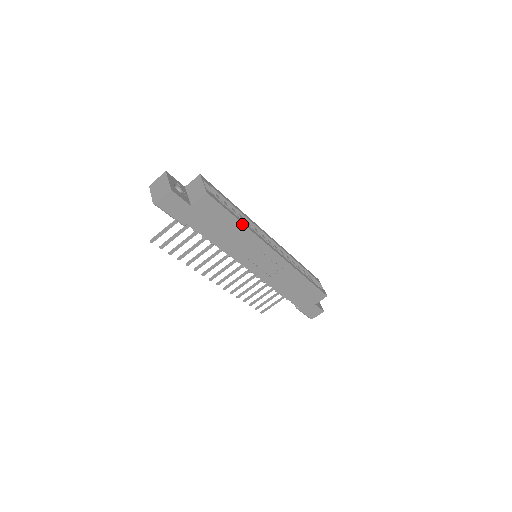
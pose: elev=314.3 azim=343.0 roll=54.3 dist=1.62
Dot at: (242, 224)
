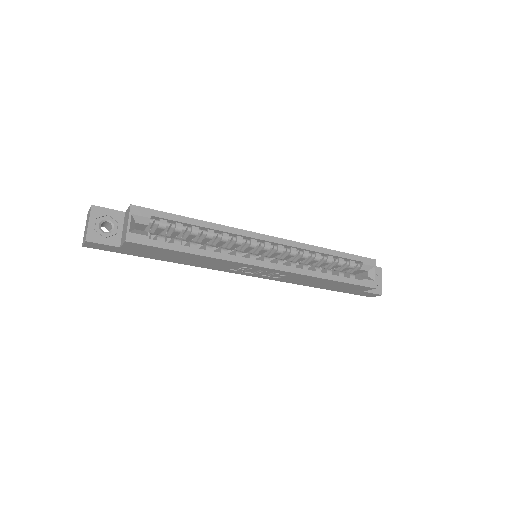
Dot at: (196, 254)
